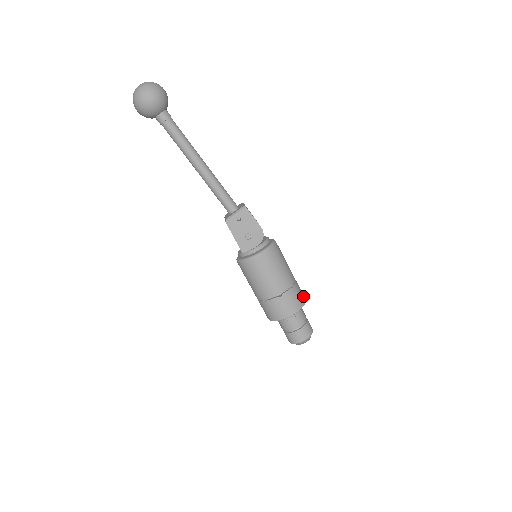
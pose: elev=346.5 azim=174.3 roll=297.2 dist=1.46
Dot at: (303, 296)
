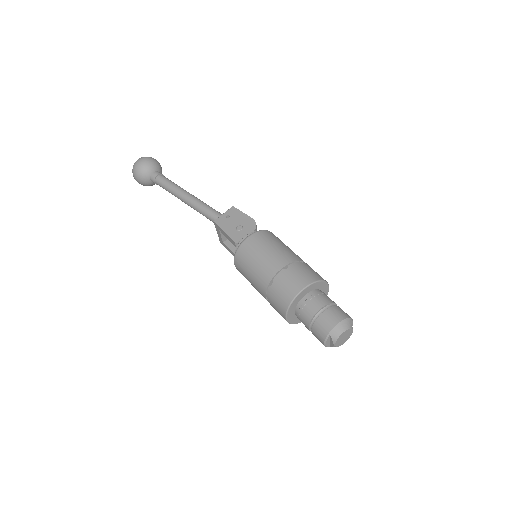
Dot at: occluded
